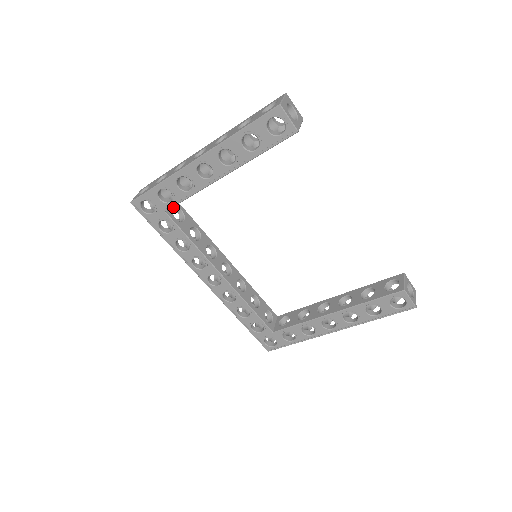
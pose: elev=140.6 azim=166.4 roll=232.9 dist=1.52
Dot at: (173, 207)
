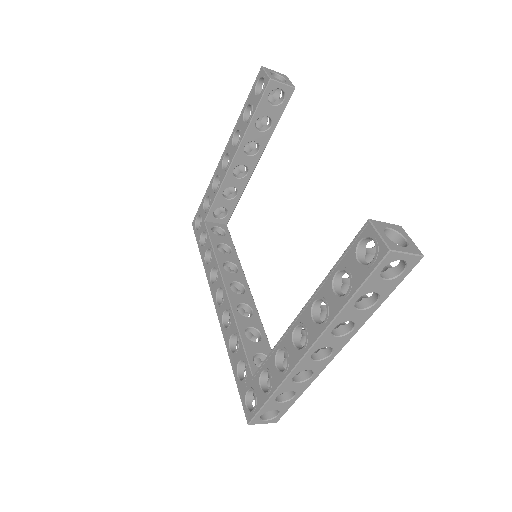
Dot at: (218, 225)
